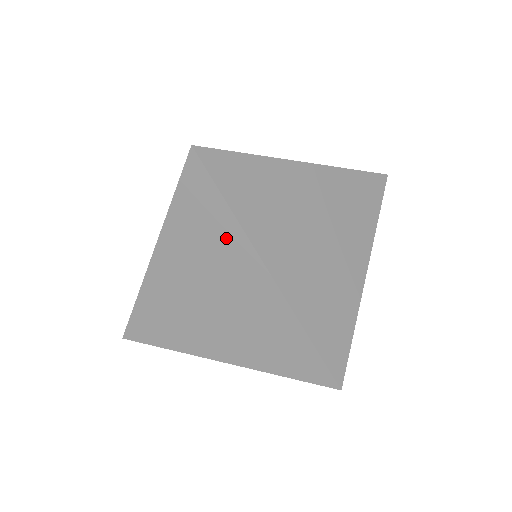
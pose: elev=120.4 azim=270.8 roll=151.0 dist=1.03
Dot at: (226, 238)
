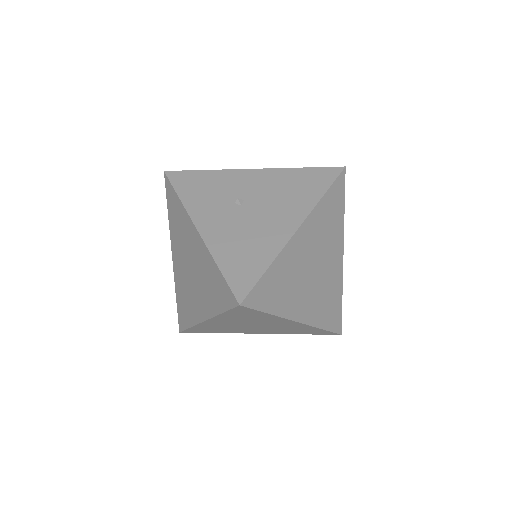
Dot at: (267, 318)
